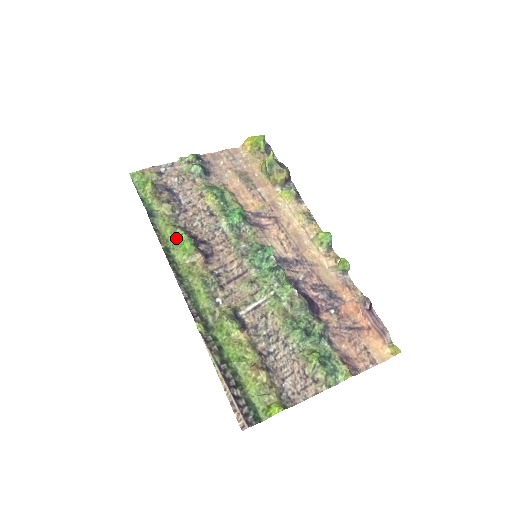
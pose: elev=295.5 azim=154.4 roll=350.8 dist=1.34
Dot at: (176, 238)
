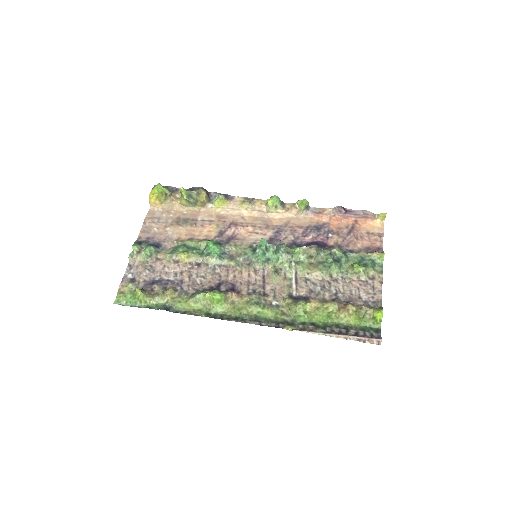
Dot at: (203, 302)
